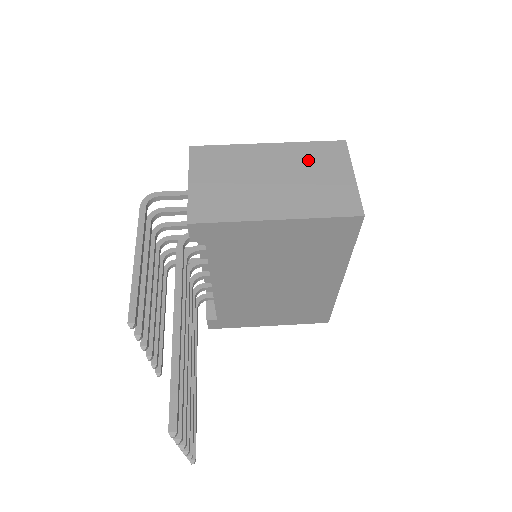
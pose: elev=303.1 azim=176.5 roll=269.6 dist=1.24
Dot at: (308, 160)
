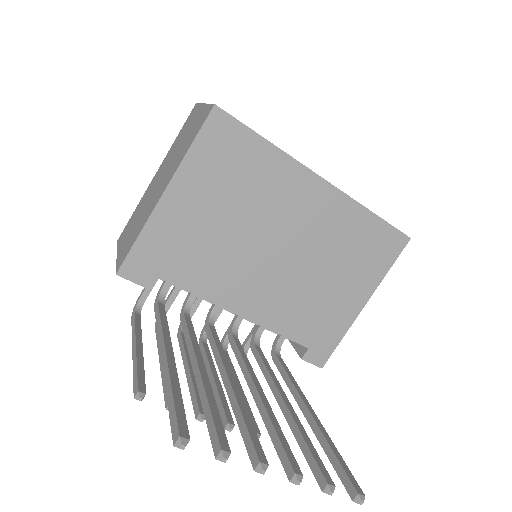
Dot at: (177, 143)
